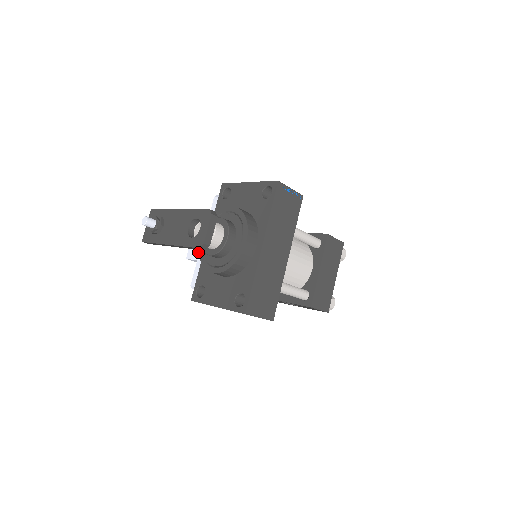
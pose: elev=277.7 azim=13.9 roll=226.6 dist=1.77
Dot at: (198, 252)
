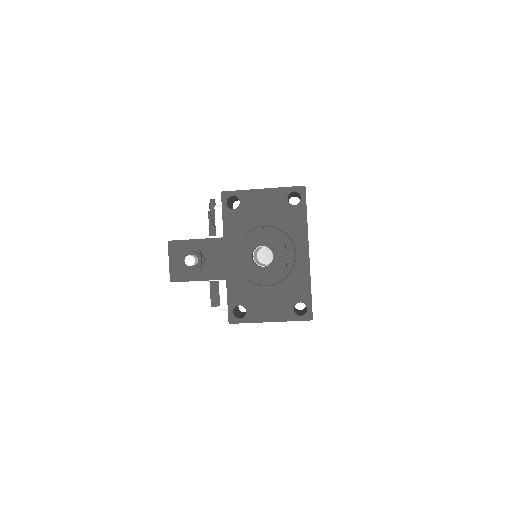
Dot at: occluded
